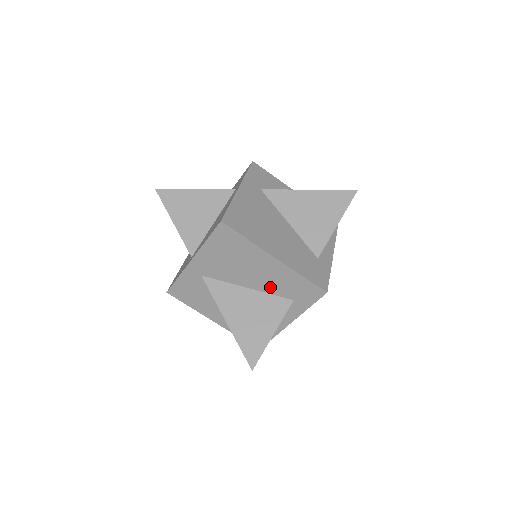
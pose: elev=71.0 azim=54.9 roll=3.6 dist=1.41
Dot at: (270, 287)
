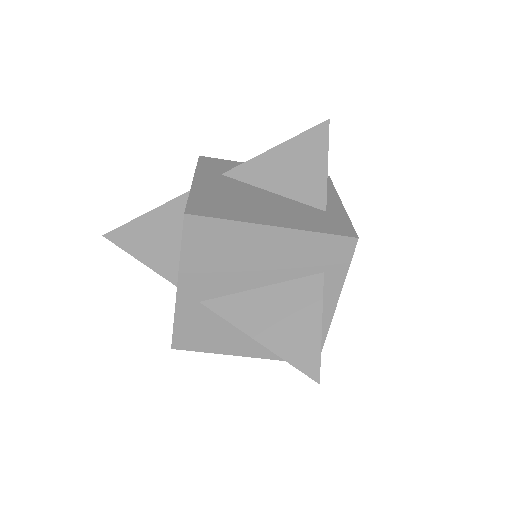
Dot at: (287, 270)
